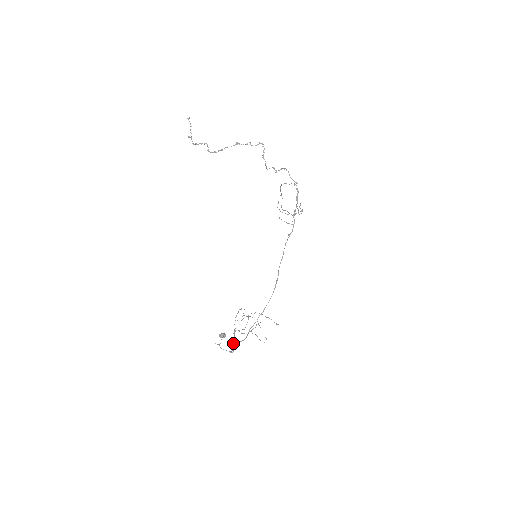
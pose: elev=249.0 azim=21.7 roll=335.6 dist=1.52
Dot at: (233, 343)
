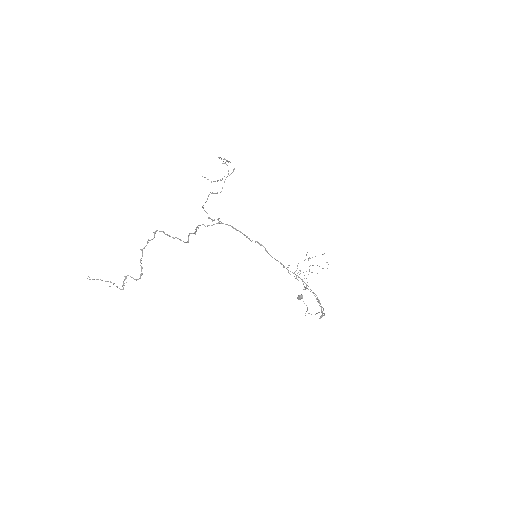
Dot at: (320, 317)
